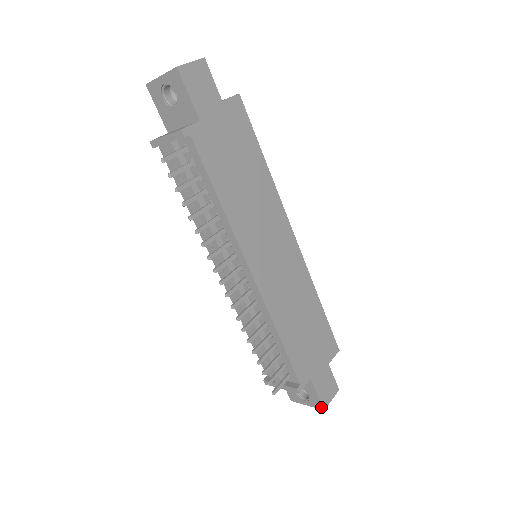
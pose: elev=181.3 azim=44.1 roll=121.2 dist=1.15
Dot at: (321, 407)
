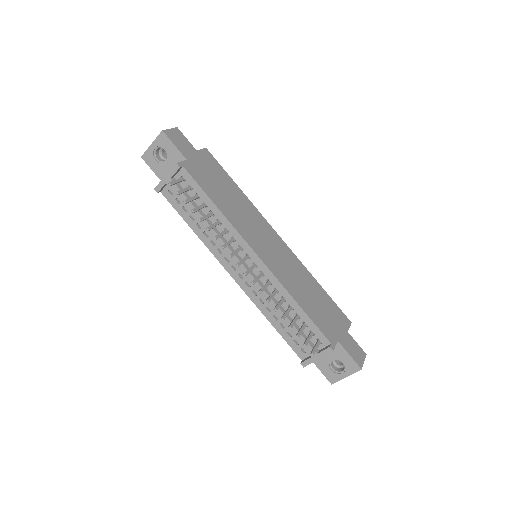
Dot at: (358, 367)
